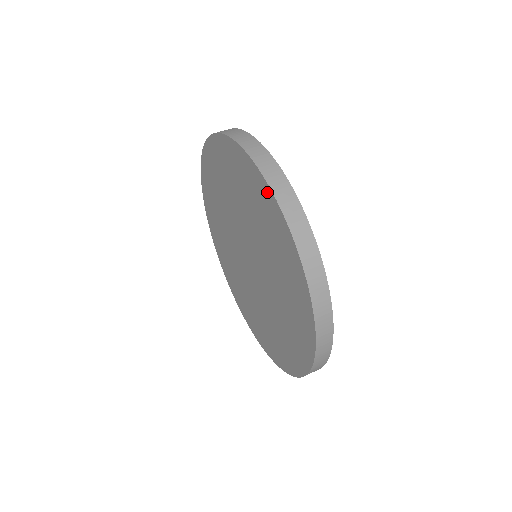
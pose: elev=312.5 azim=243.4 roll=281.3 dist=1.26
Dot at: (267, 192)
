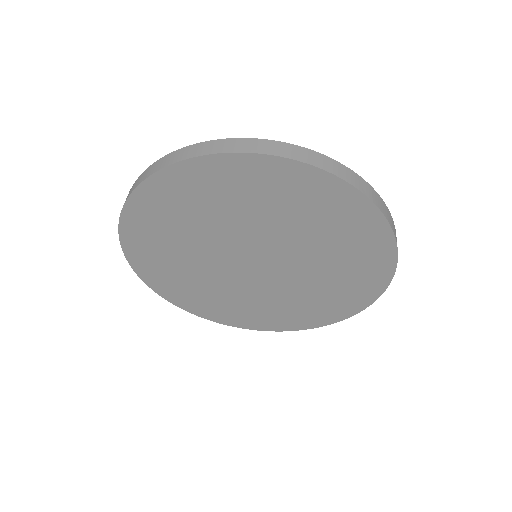
Dot at: (386, 241)
